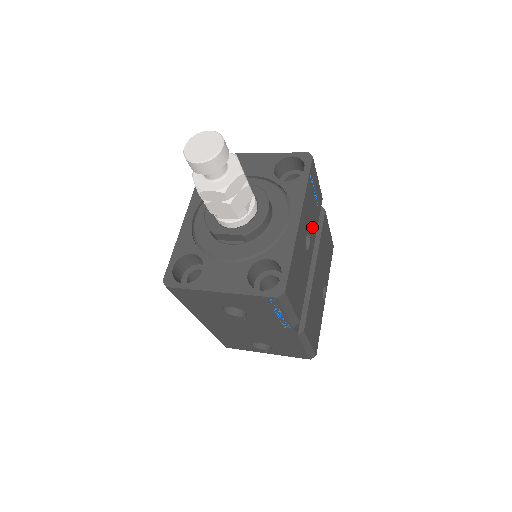
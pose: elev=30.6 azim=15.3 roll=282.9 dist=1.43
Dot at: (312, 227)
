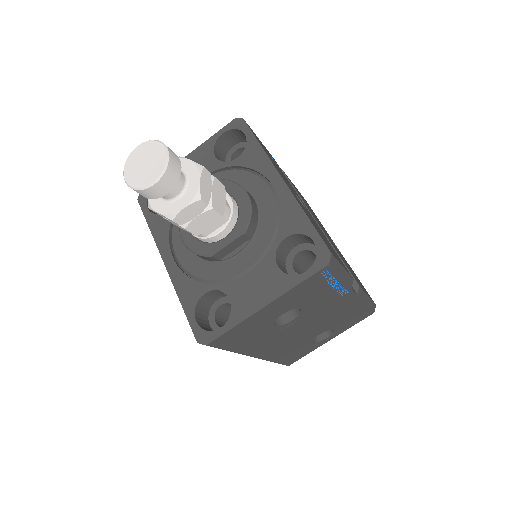
Dot at: occluded
